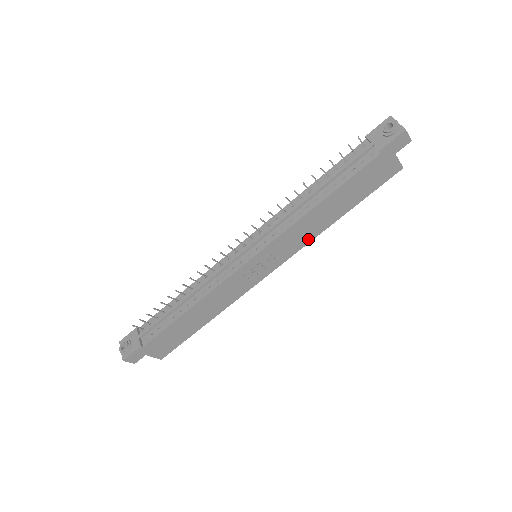
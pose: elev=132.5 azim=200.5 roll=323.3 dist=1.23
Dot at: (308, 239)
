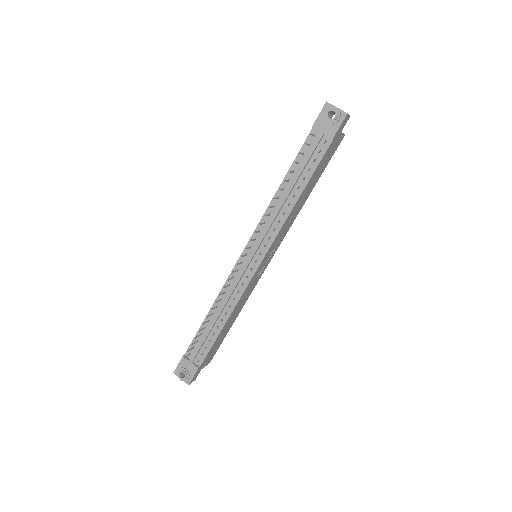
Dot at: (291, 223)
